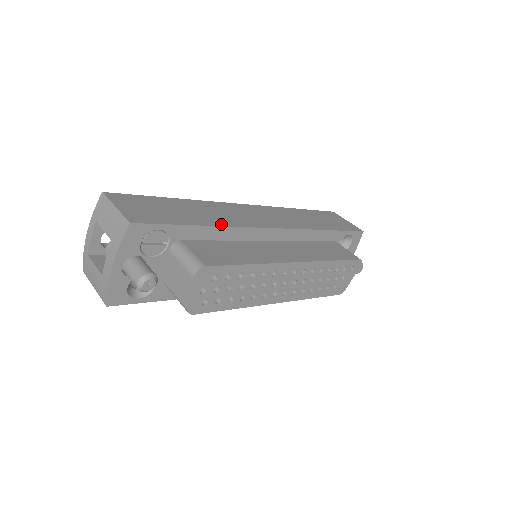
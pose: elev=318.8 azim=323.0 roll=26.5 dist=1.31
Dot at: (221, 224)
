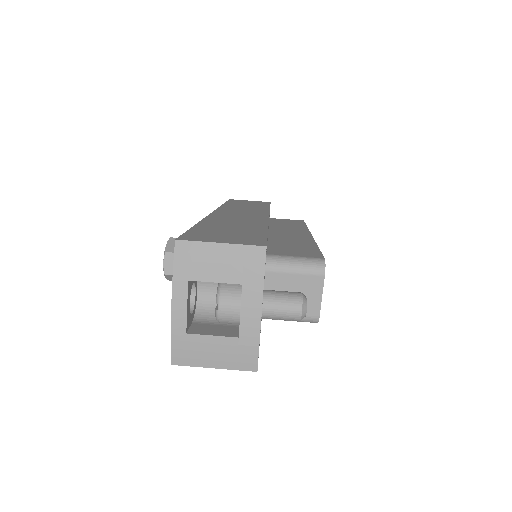
Dot at: (264, 225)
